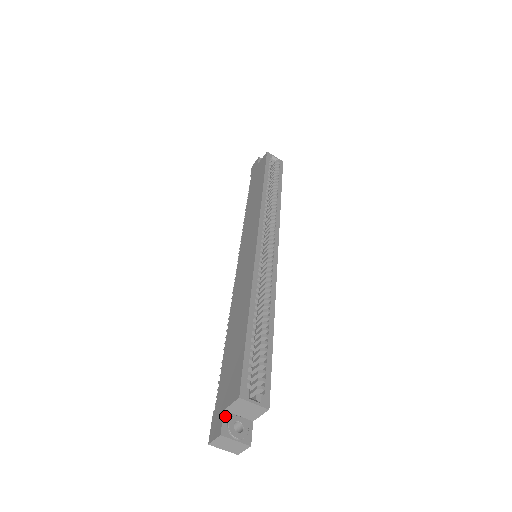
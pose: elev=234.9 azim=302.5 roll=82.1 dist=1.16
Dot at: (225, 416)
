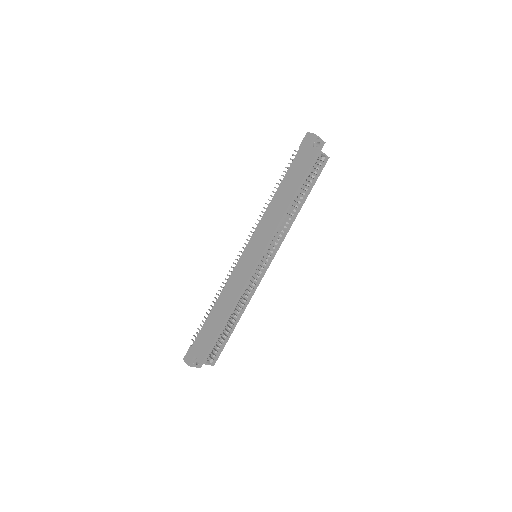
Dot at: (194, 358)
